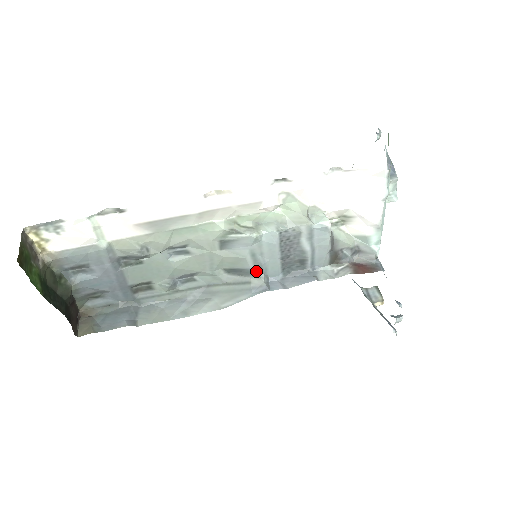
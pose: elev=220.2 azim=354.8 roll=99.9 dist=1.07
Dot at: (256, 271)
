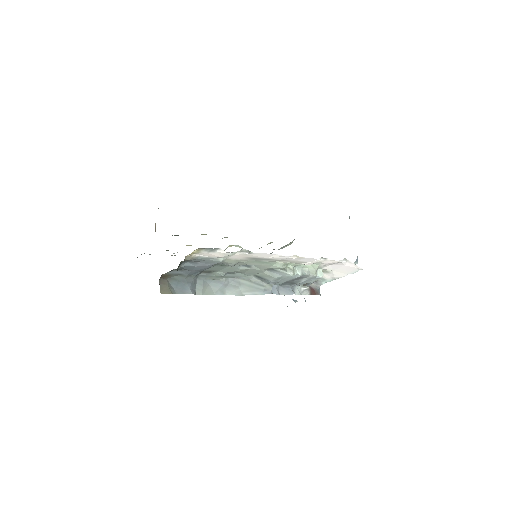
Dot at: (272, 282)
